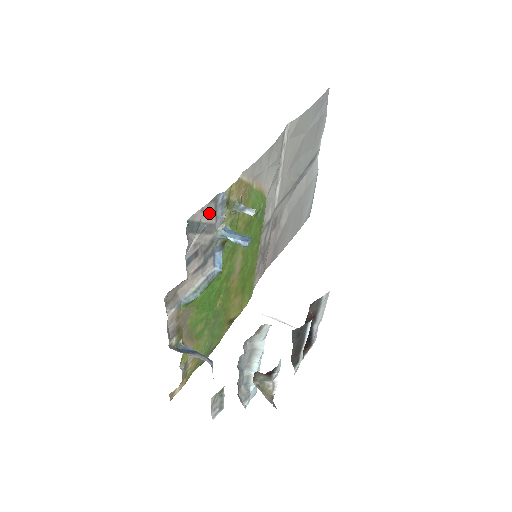
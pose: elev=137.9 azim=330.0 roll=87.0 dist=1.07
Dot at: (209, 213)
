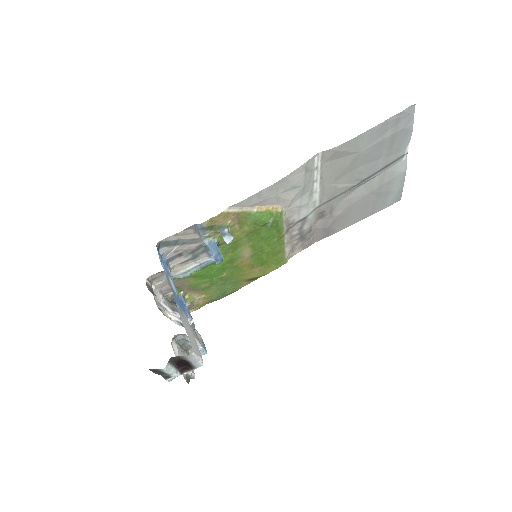
Dot at: (188, 234)
